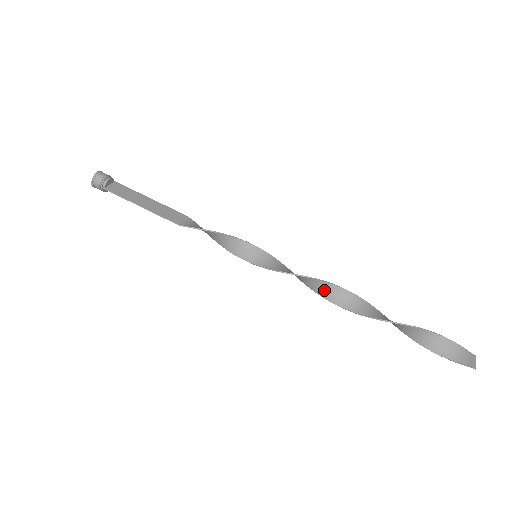
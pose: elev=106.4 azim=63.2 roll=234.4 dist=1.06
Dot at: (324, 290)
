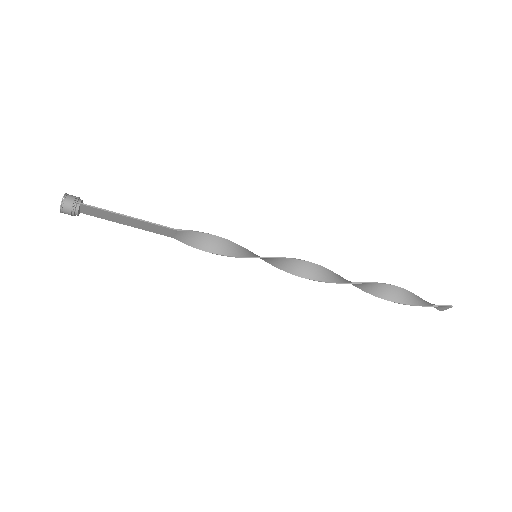
Dot at: (323, 274)
